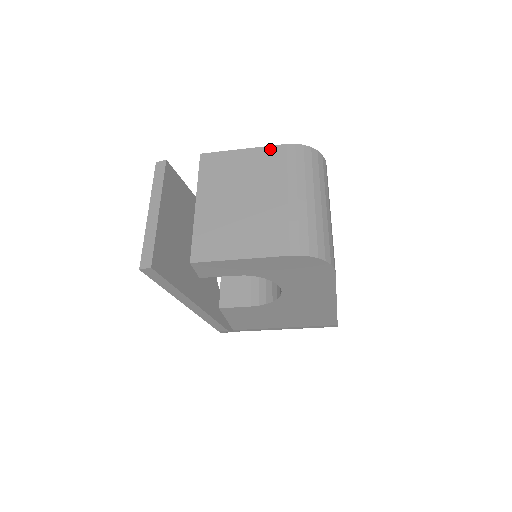
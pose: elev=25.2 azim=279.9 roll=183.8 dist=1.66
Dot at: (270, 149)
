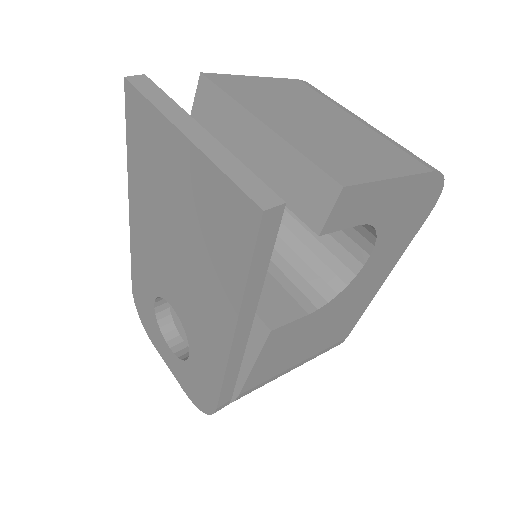
Dot at: (287, 80)
